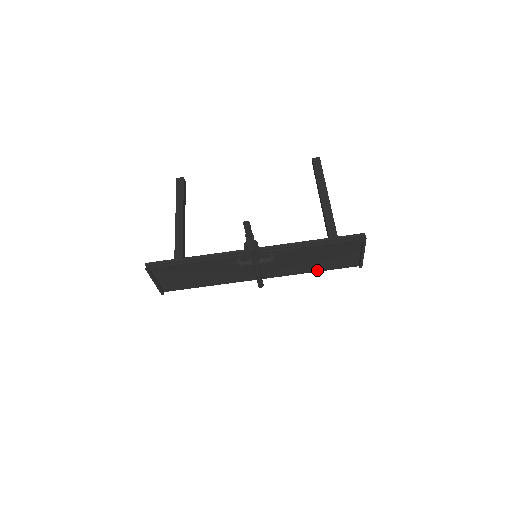
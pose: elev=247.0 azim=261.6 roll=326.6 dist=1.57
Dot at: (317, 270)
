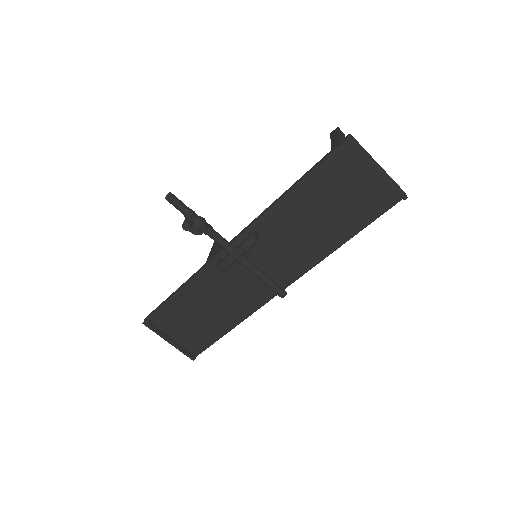
Dot at: (346, 237)
